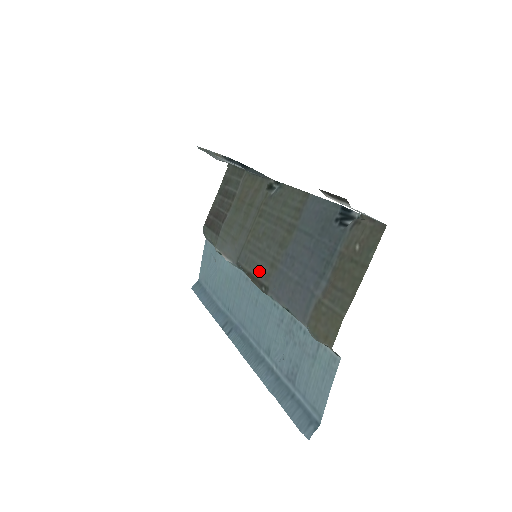
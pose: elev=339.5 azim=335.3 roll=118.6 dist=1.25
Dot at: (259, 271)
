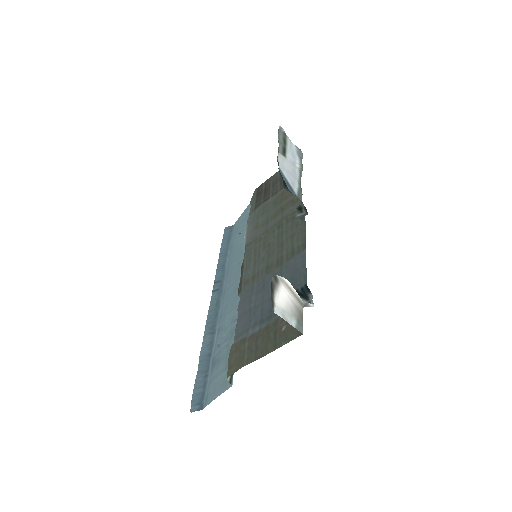
Dot at: (247, 272)
